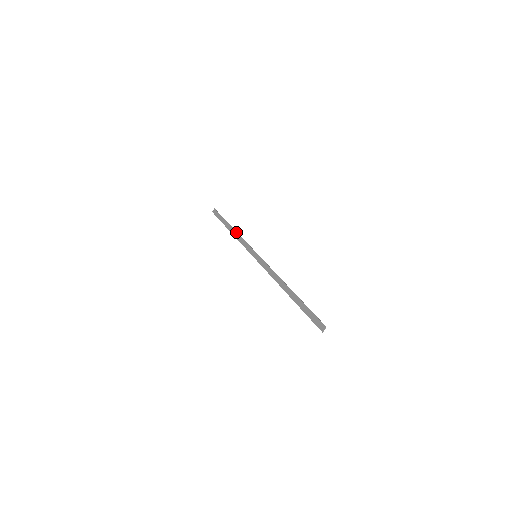
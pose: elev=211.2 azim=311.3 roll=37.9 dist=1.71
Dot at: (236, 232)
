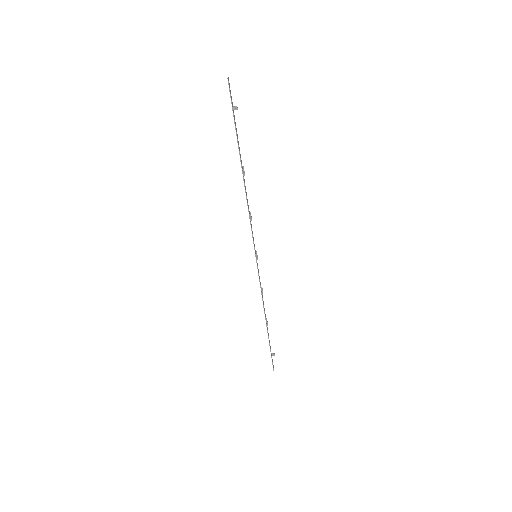
Dot at: occluded
